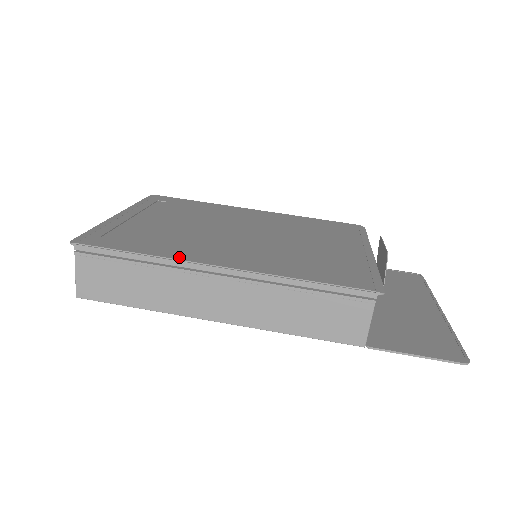
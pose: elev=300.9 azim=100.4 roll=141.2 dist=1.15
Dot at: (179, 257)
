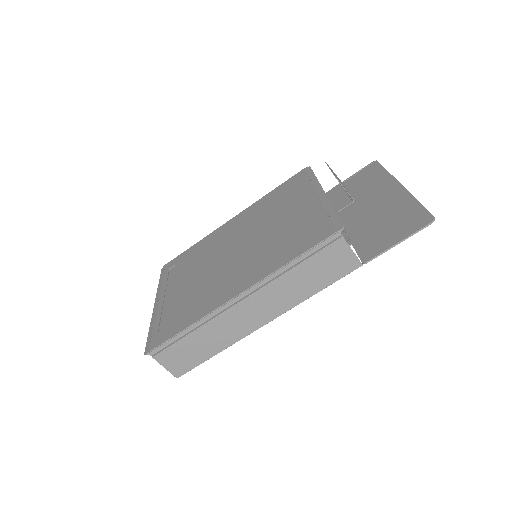
Dot at: (209, 310)
